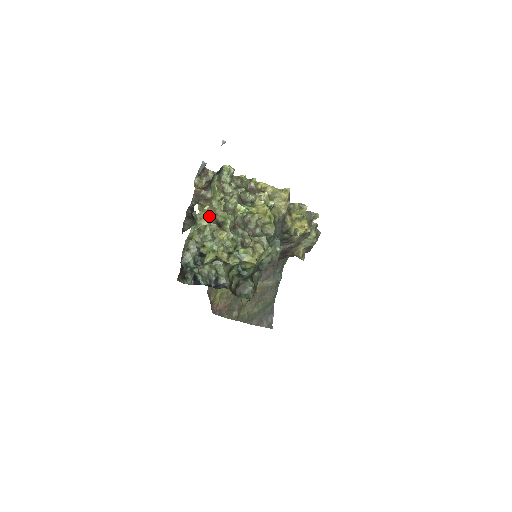
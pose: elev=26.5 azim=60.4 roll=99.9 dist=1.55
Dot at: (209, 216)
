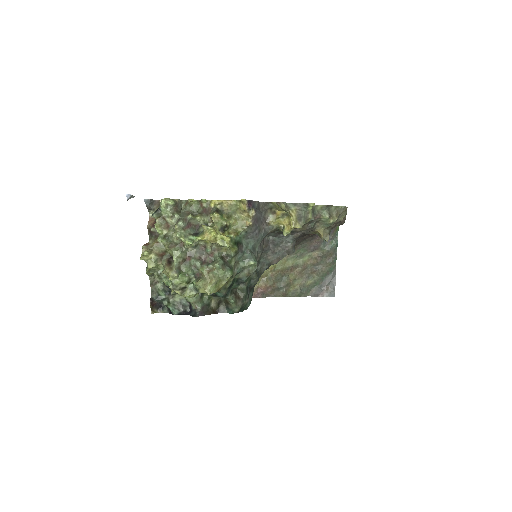
Dot at: (156, 257)
